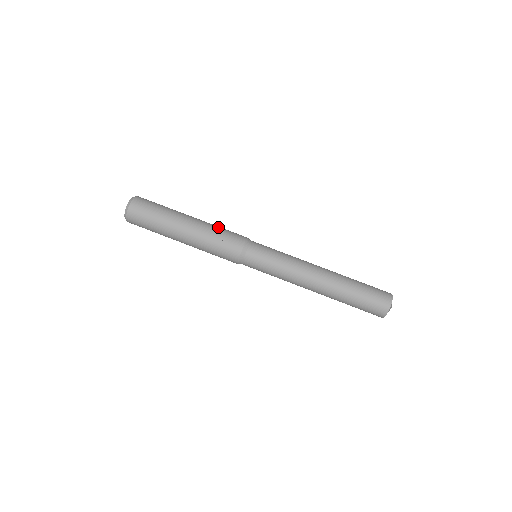
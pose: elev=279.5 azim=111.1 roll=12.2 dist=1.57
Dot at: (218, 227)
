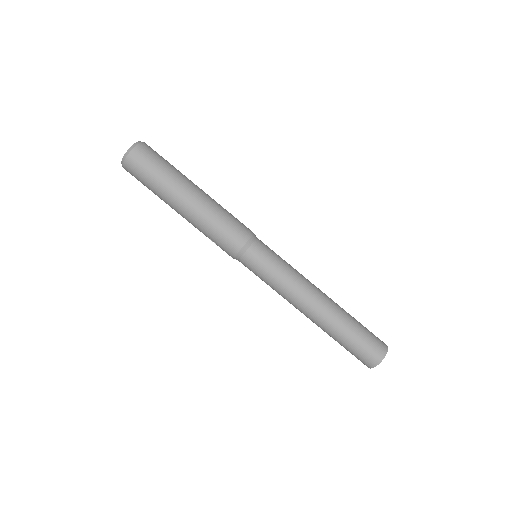
Dot at: (214, 221)
